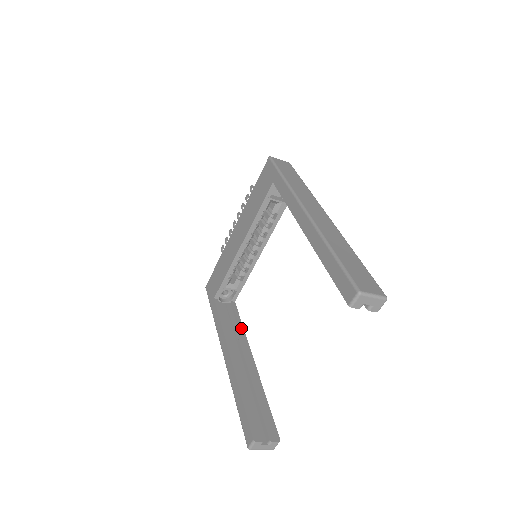
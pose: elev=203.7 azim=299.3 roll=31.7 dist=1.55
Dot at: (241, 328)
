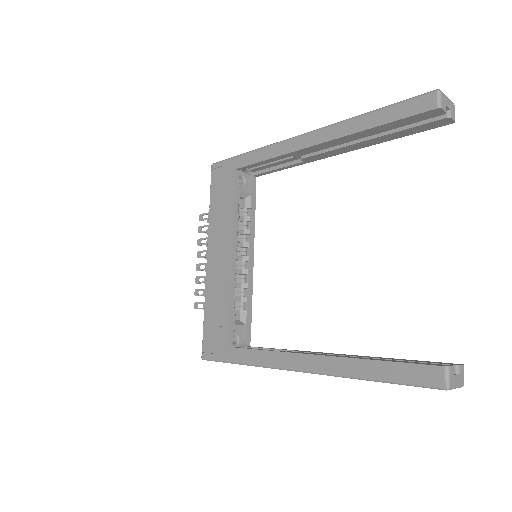
Dot at: (286, 350)
